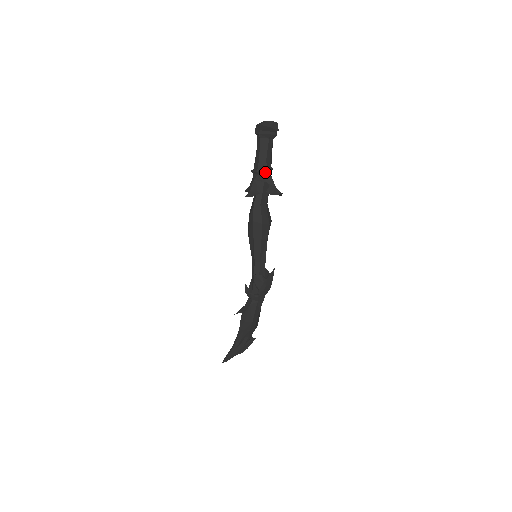
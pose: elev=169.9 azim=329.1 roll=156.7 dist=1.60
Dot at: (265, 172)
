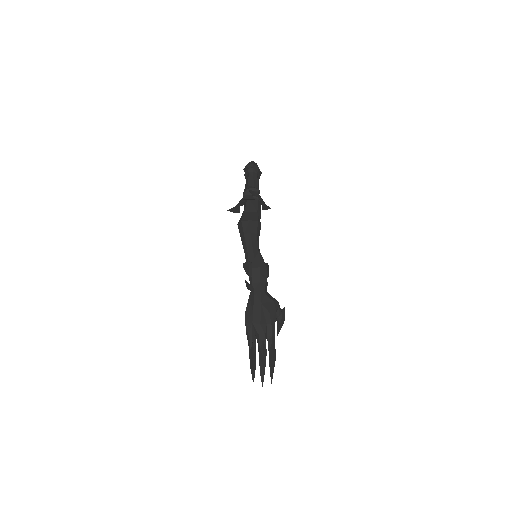
Dot at: occluded
